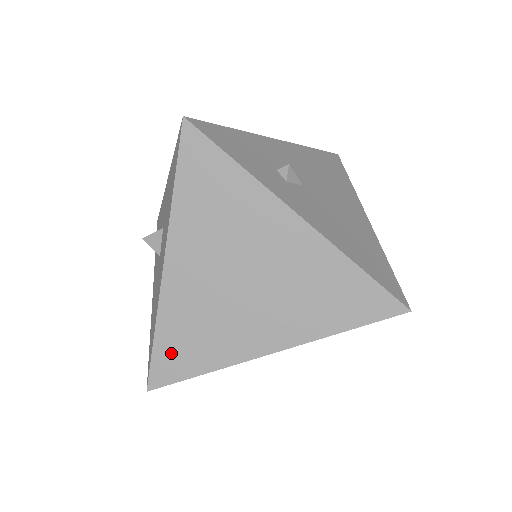
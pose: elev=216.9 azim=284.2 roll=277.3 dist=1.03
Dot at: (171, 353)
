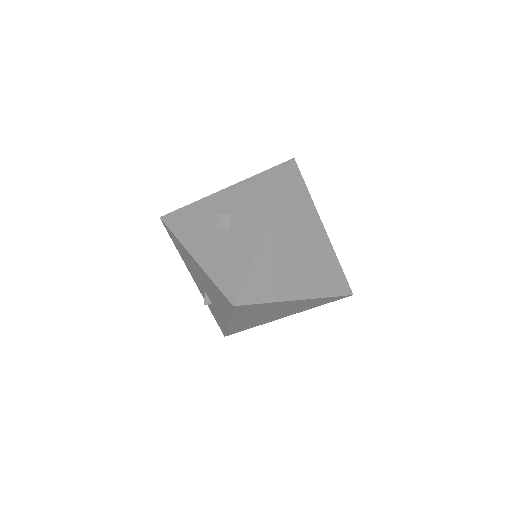
Dot at: (254, 283)
